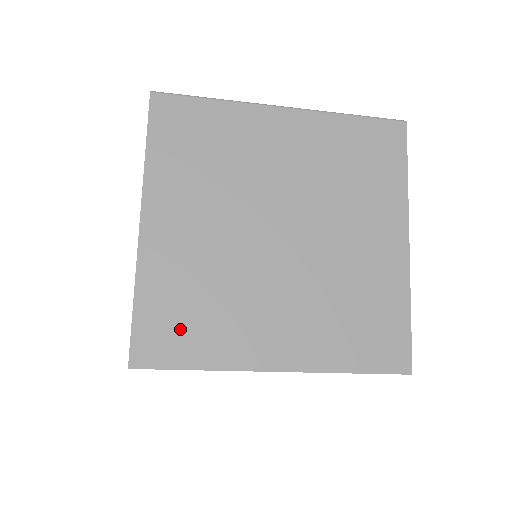
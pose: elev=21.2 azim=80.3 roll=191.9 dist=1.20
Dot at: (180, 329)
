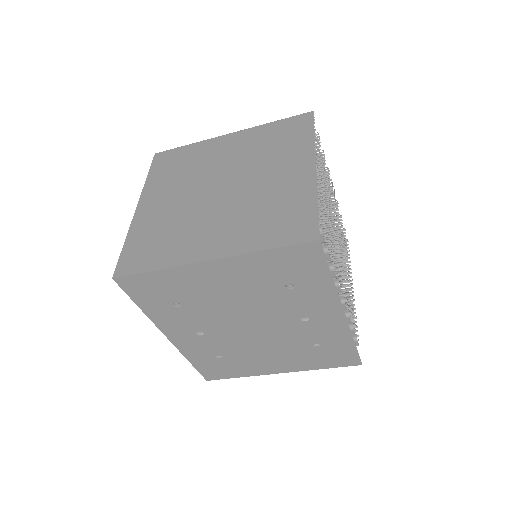
Dot at: (148, 251)
